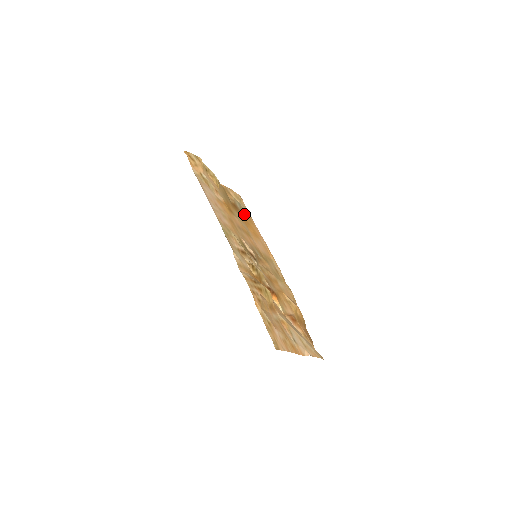
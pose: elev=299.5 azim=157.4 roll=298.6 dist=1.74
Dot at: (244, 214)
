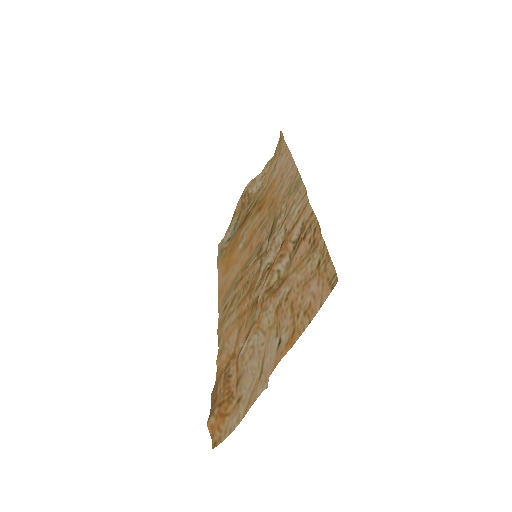
Dot at: (229, 244)
